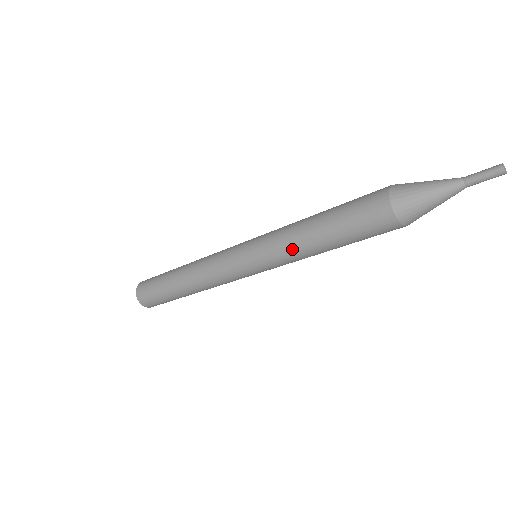
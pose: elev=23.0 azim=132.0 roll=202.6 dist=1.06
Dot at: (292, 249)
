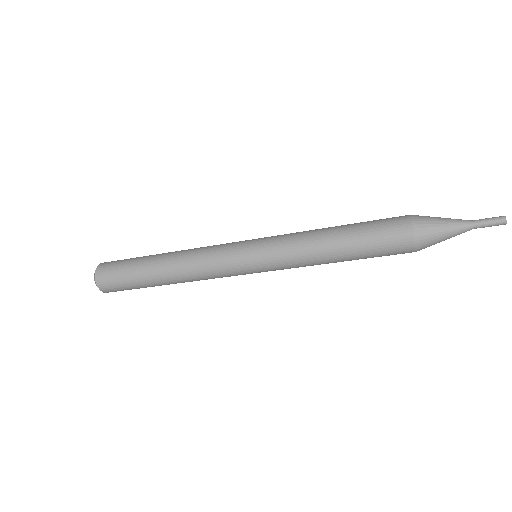
Dot at: (305, 252)
